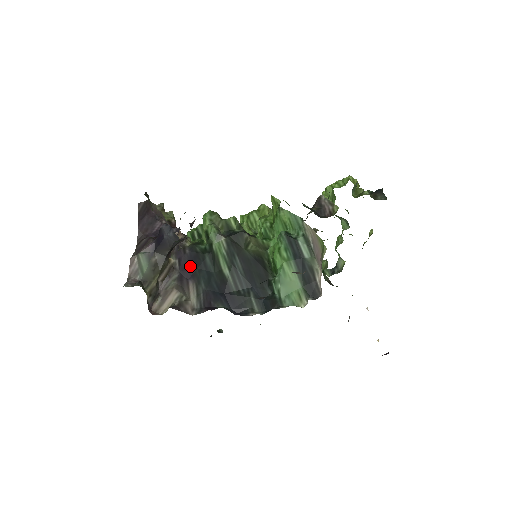
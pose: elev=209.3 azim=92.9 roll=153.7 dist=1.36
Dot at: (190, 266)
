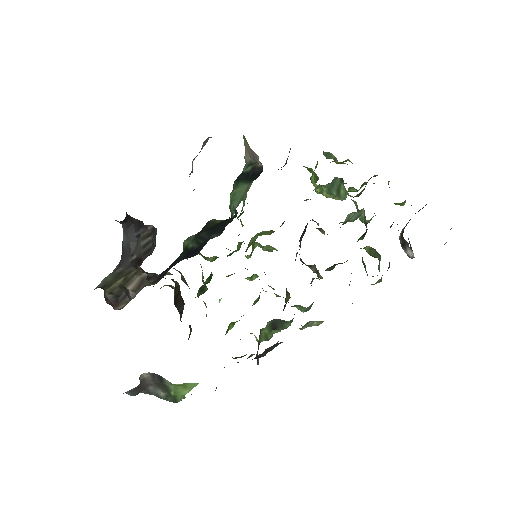
Dot at: (165, 272)
